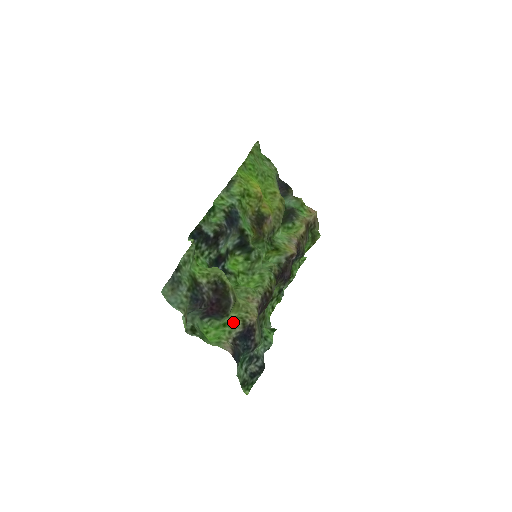
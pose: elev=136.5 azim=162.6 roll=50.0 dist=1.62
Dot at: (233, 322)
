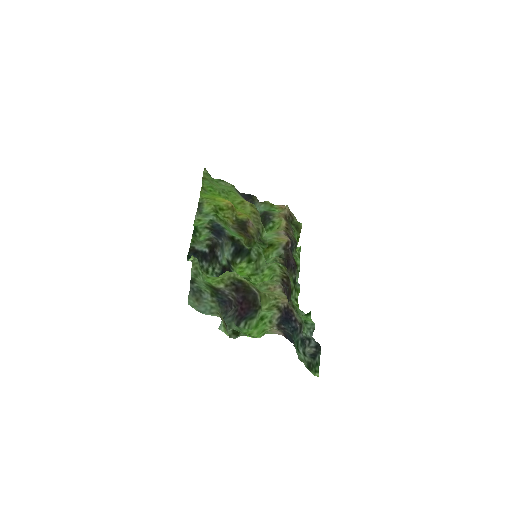
Dot at: (268, 312)
